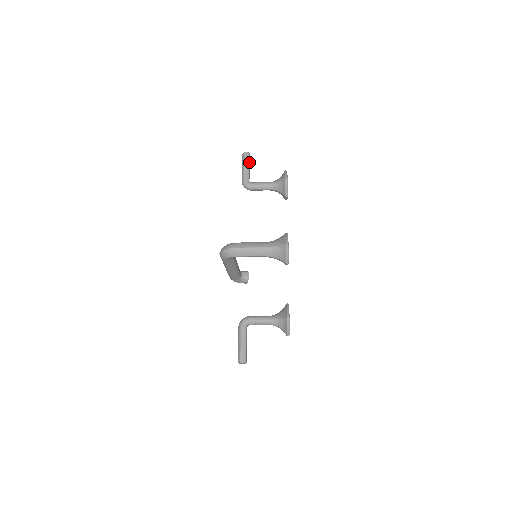
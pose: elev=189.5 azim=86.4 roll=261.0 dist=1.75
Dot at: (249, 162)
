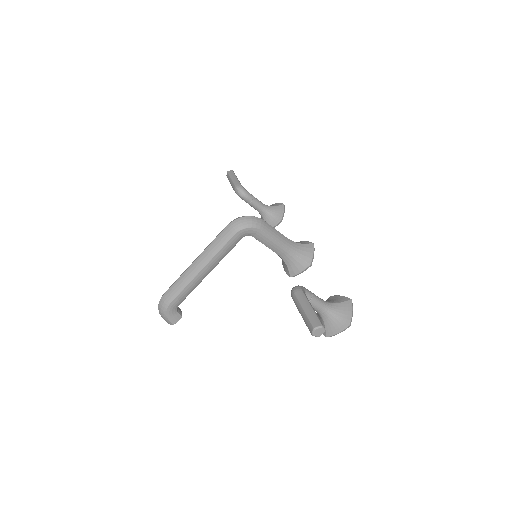
Dot at: occluded
